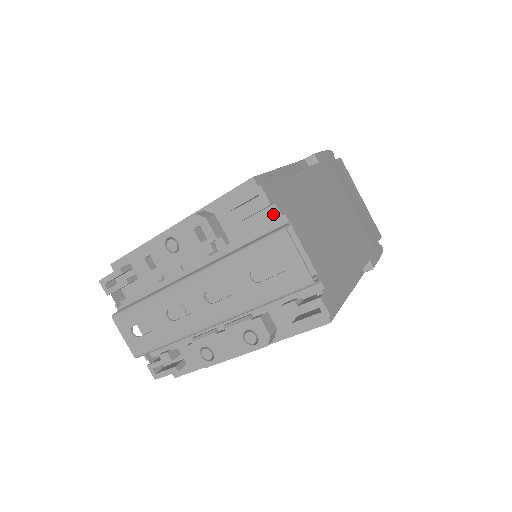
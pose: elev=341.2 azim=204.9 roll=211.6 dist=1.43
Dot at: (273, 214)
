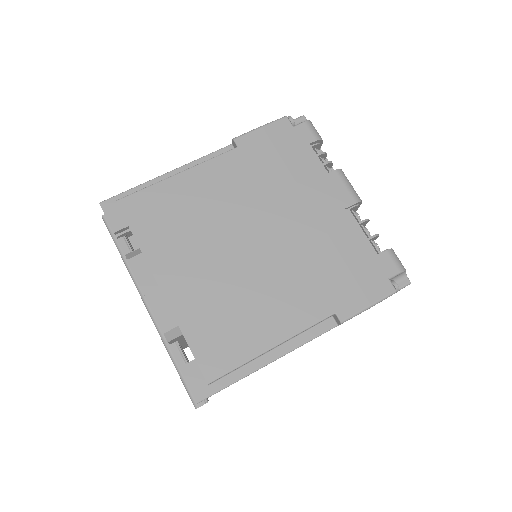
Dot at: occluded
